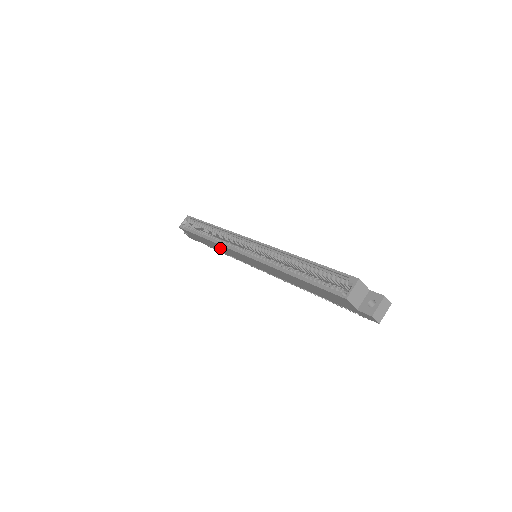
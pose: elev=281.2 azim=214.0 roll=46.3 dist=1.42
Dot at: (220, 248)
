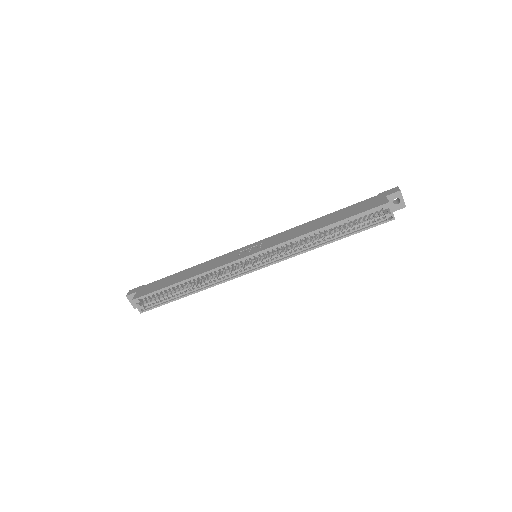
Dot at: occluded
